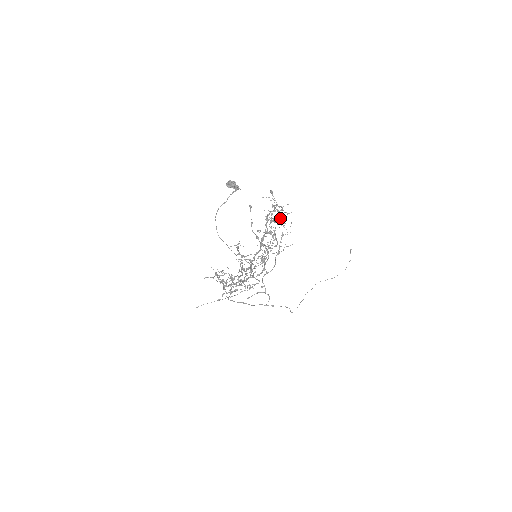
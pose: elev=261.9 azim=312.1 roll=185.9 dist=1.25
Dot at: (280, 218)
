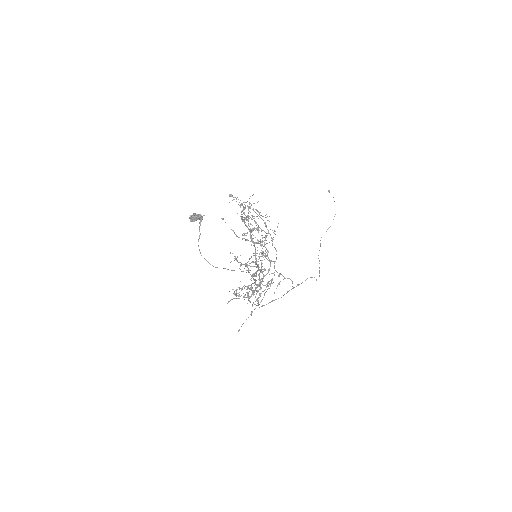
Dot at: occluded
